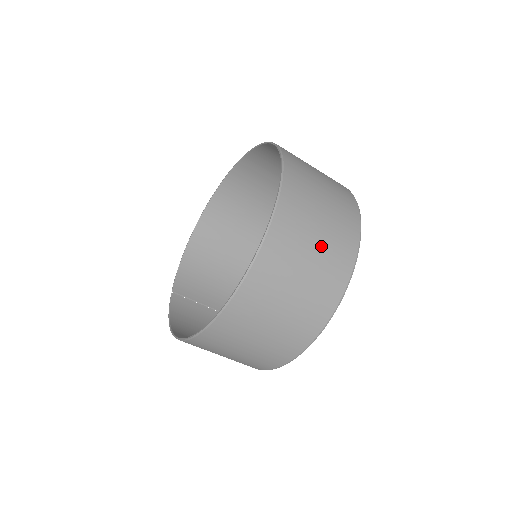
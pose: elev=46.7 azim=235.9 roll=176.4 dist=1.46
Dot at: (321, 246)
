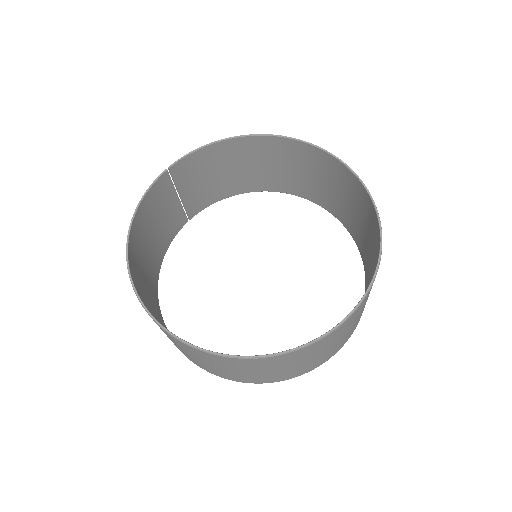
Dot at: (292, 368)
